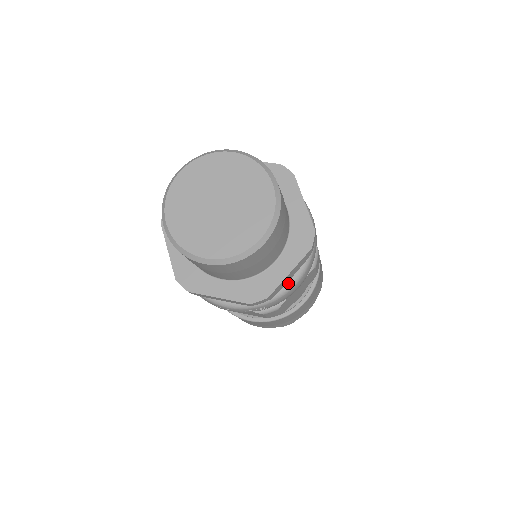
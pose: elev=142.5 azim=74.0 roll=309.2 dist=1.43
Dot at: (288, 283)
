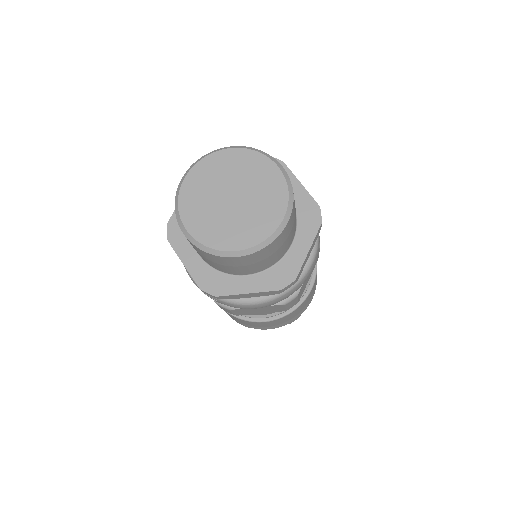
Dot at: (247, 299)
